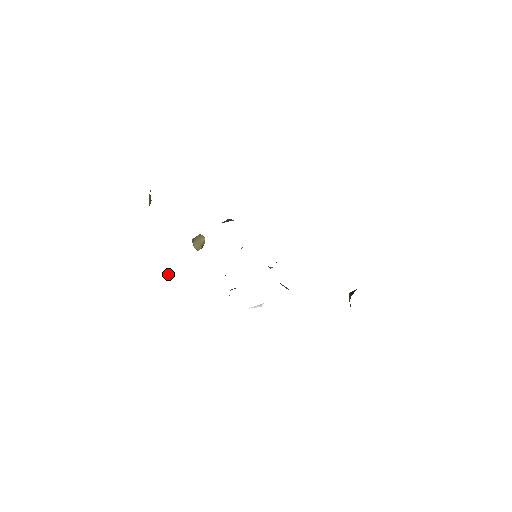
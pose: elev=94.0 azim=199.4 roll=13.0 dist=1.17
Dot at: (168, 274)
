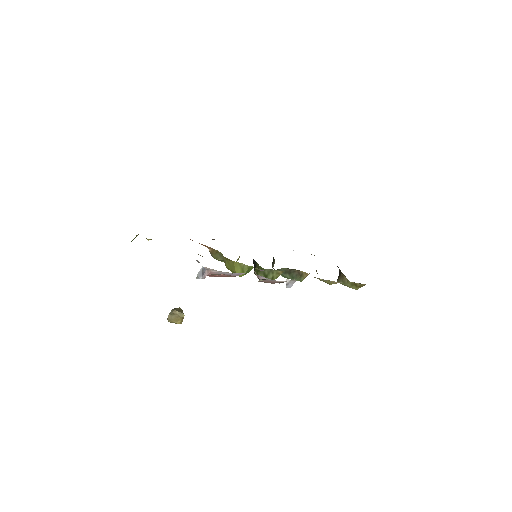
Dot at: (197, 274)
